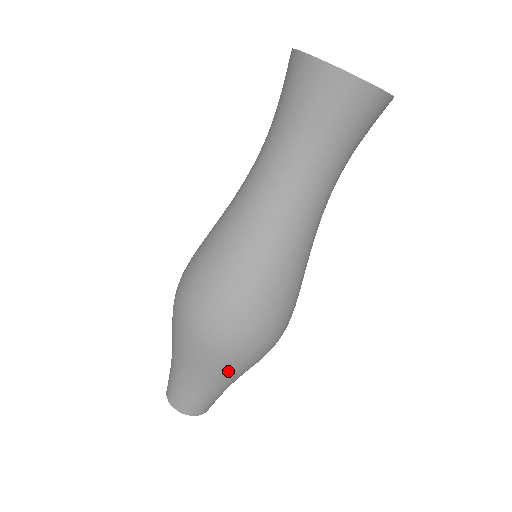
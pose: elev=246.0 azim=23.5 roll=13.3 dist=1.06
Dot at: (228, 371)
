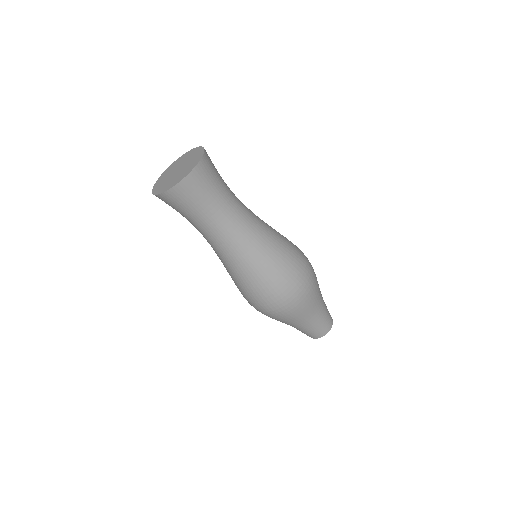
Dot at: (314, 299)
